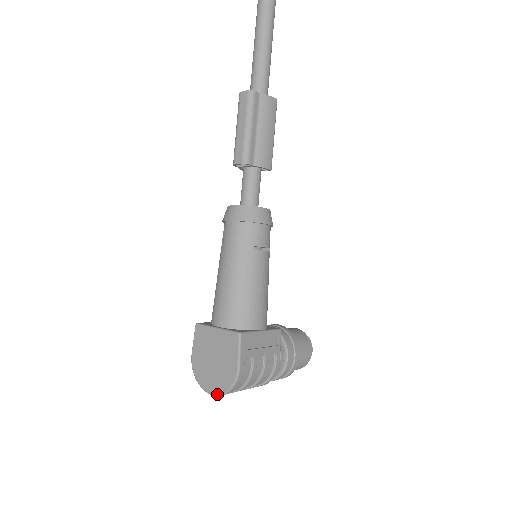
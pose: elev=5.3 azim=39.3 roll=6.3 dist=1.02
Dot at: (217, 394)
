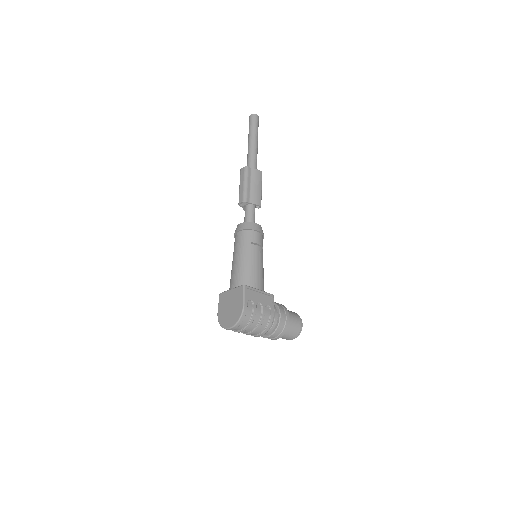
Dot at: (232, 326)
